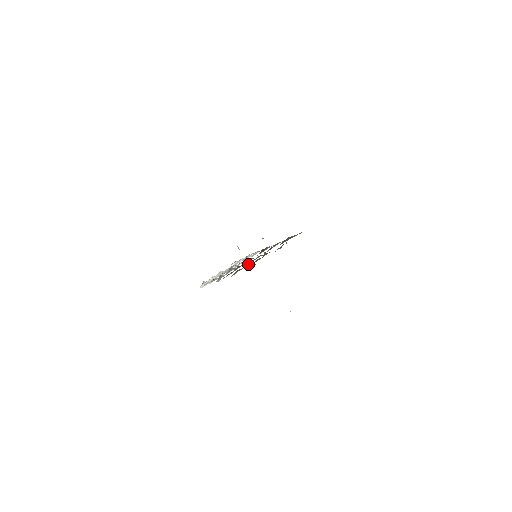
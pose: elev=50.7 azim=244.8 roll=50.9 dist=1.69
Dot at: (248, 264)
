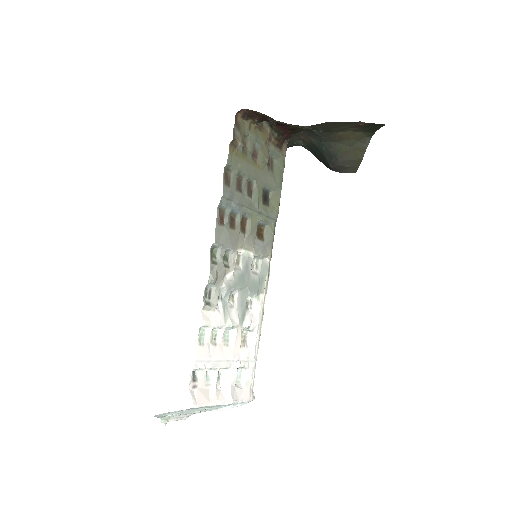
Dot at: (242, 202)
